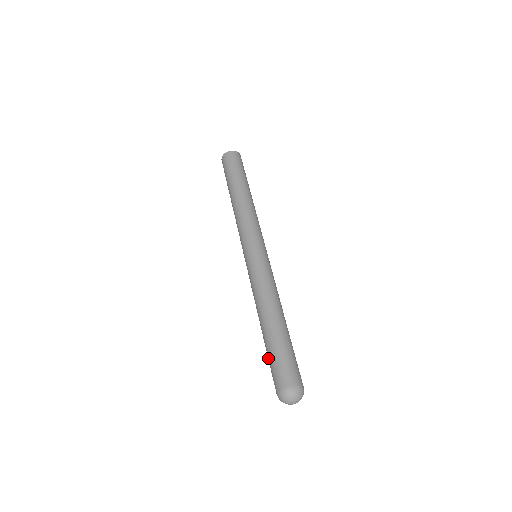
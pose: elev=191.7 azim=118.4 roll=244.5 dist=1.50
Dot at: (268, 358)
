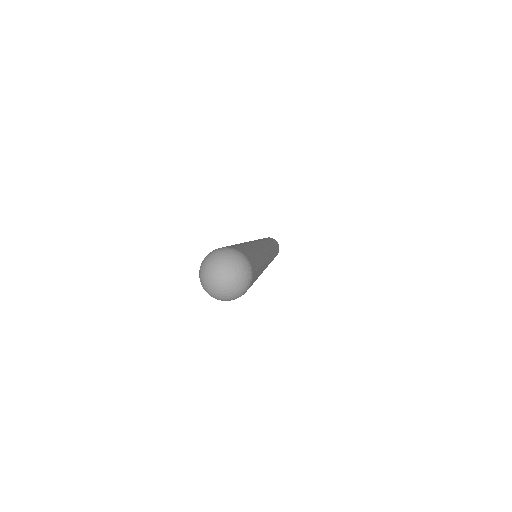
Dot at: occluded
